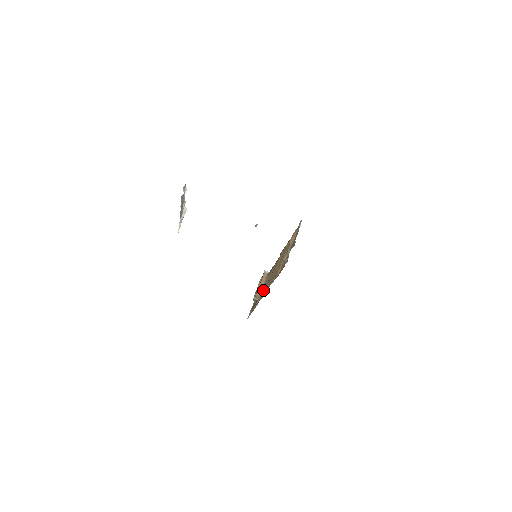
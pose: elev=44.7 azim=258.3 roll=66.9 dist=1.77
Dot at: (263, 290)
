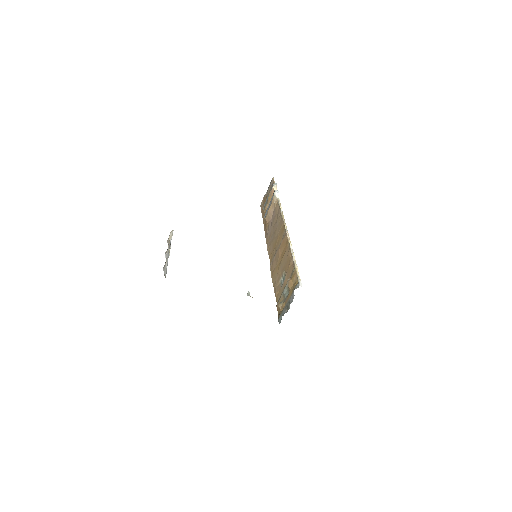
Dot at: (270, 229)
